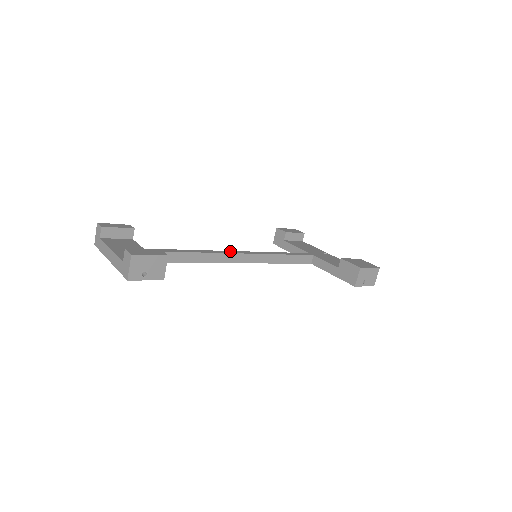
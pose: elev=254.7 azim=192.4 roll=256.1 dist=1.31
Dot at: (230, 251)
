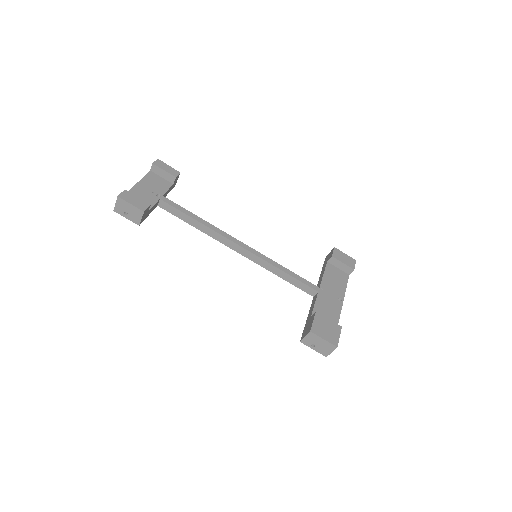
Dot at: (234, 238)
